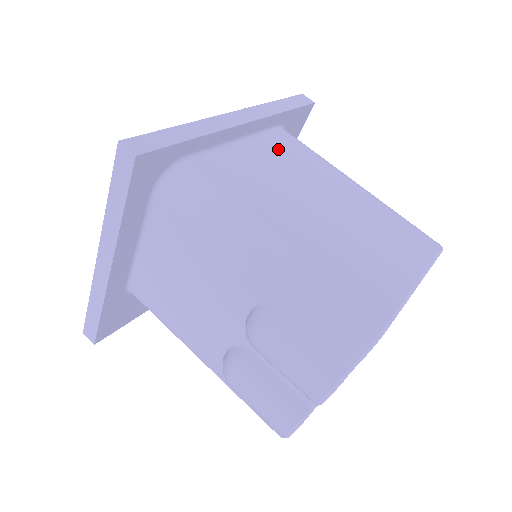
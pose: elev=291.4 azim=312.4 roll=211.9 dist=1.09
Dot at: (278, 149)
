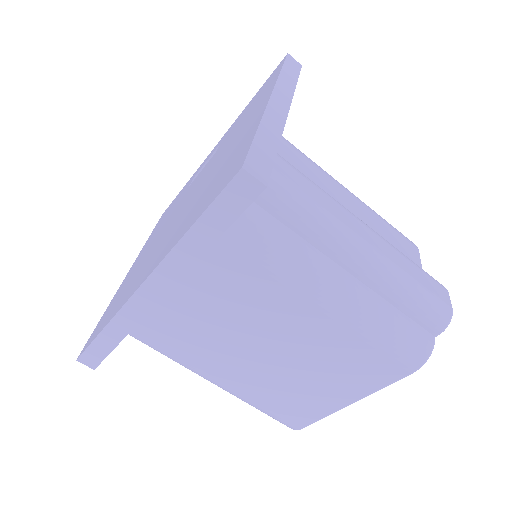
Dot at: (216, 282)
